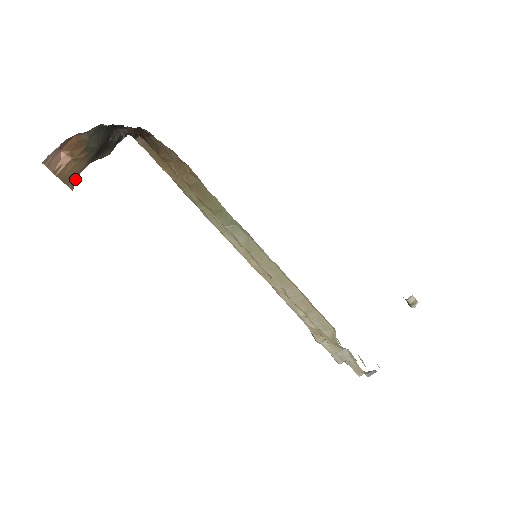
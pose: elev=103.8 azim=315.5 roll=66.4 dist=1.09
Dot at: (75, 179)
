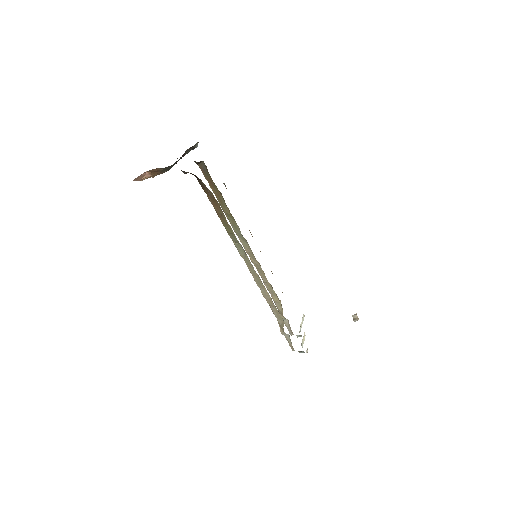
Dot at: occluded
